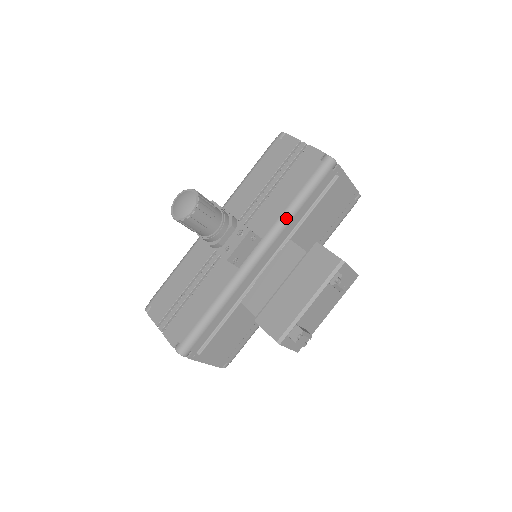
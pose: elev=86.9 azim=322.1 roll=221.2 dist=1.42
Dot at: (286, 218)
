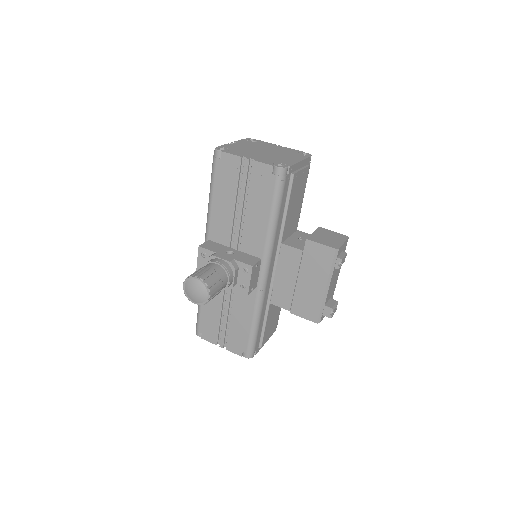
Dot at: (272, 235)
